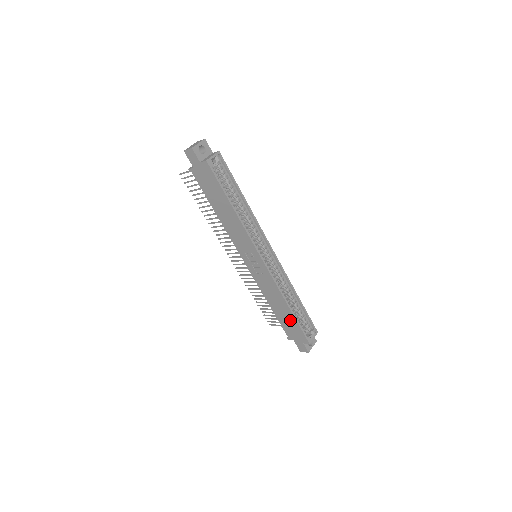
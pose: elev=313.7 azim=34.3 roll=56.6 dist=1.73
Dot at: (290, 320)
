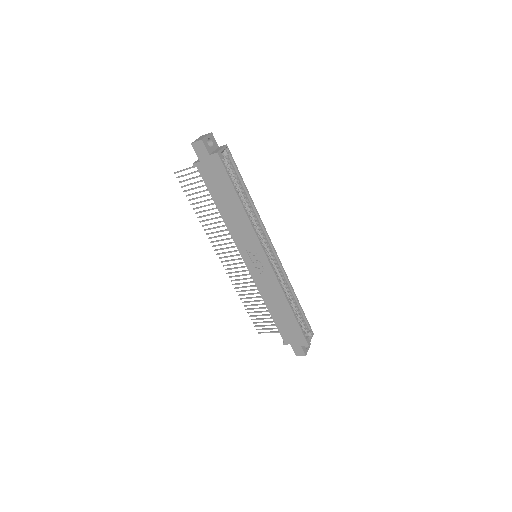
Dot at: (289, 322)
